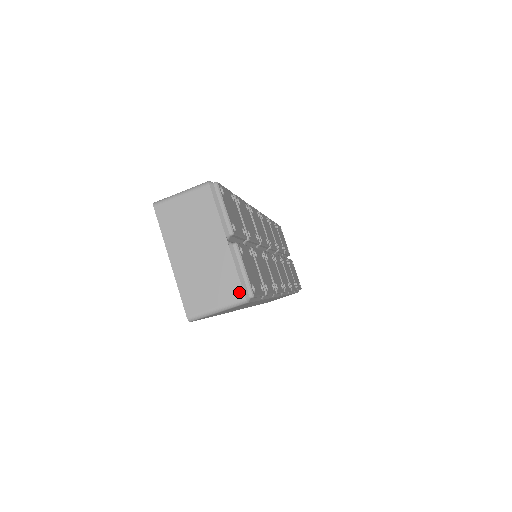
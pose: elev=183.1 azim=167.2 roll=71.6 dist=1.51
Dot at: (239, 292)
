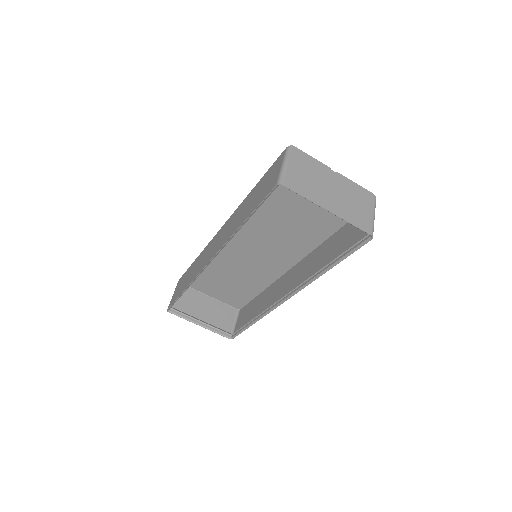
Dot at: (370, 195)
